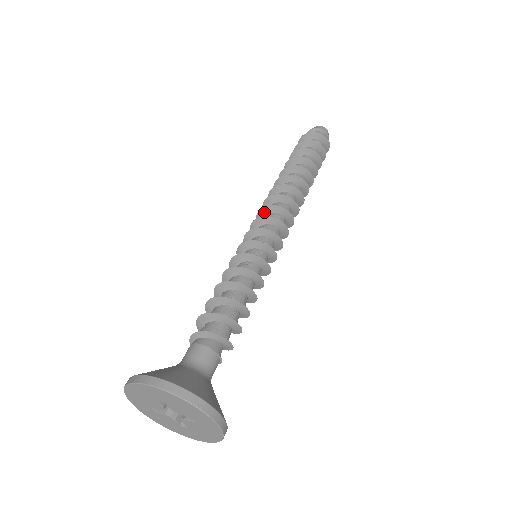
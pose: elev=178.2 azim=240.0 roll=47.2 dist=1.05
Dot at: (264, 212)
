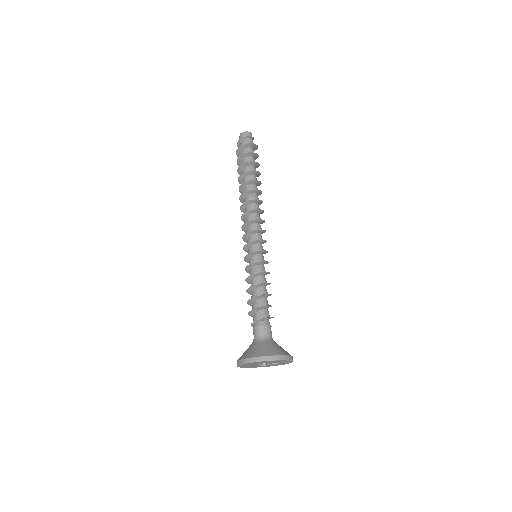
Dot at: (250, 223)
